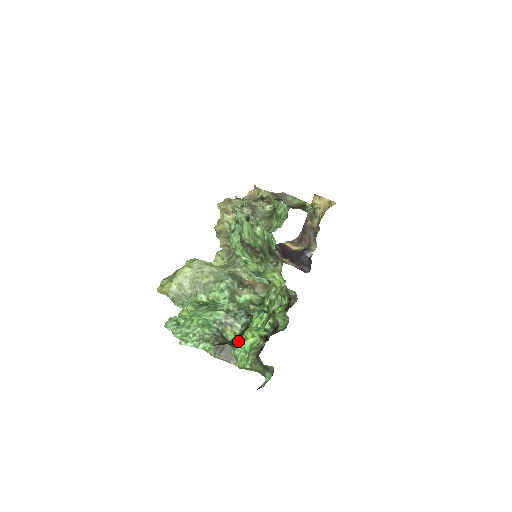
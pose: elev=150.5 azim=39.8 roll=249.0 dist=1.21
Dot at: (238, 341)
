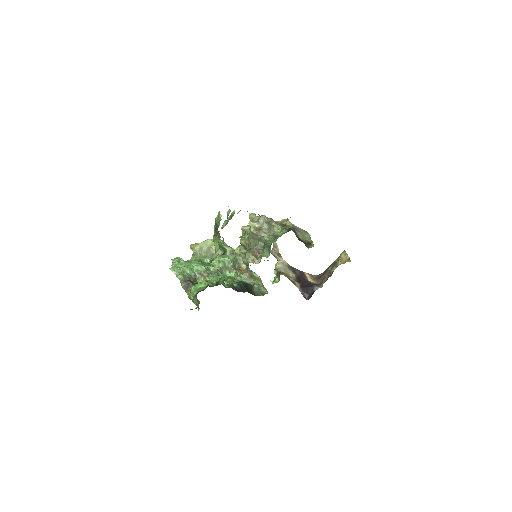
Dot at: occluded
